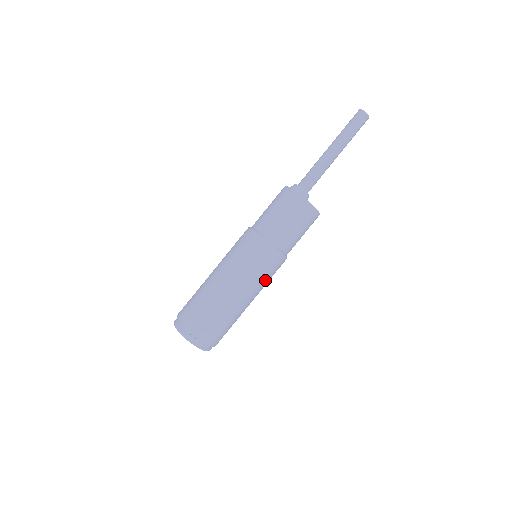
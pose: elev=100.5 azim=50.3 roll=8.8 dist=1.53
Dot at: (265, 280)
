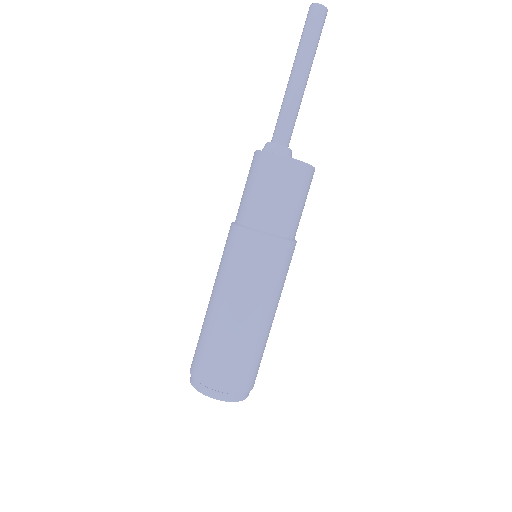
Dot at: (280, 283)
